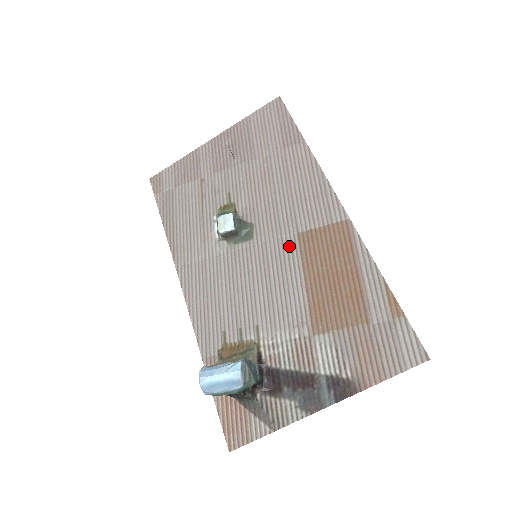
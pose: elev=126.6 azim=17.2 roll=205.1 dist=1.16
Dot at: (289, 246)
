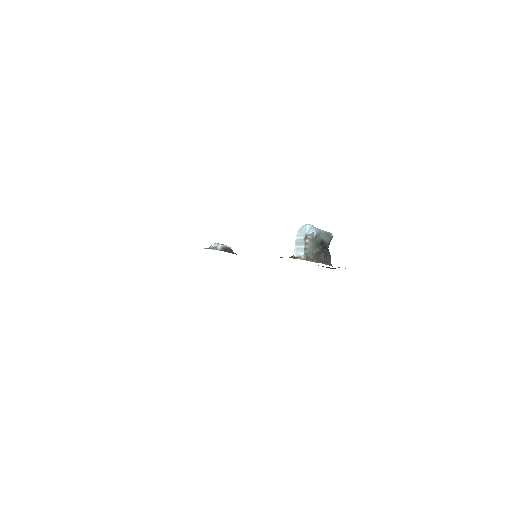
Dot at: occluded
